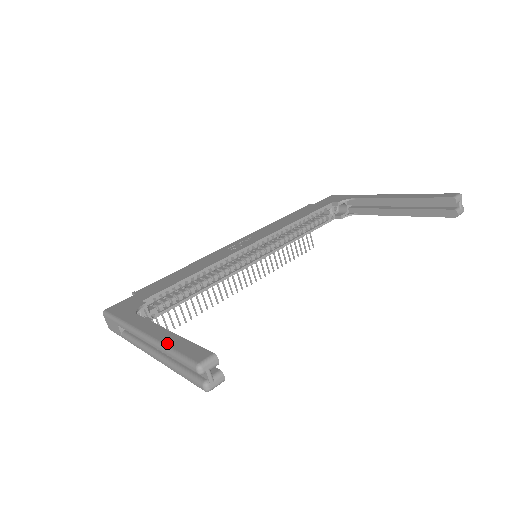
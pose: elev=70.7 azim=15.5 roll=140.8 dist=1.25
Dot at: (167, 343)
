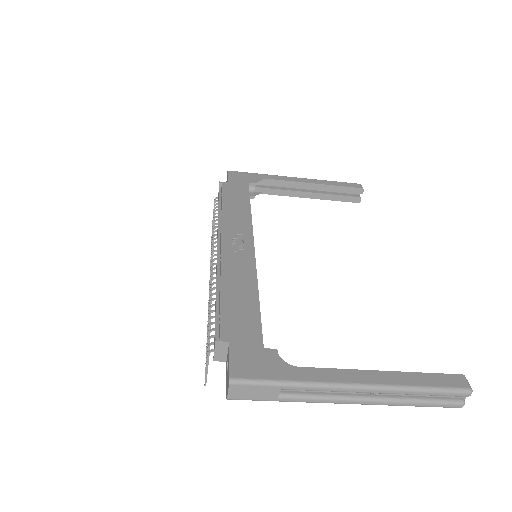
Dot at: (409, 384)
